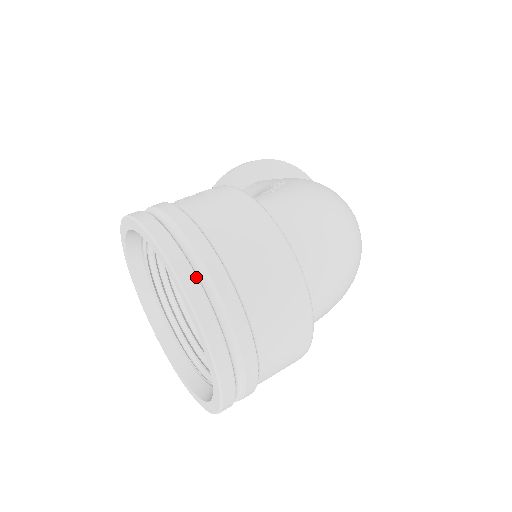
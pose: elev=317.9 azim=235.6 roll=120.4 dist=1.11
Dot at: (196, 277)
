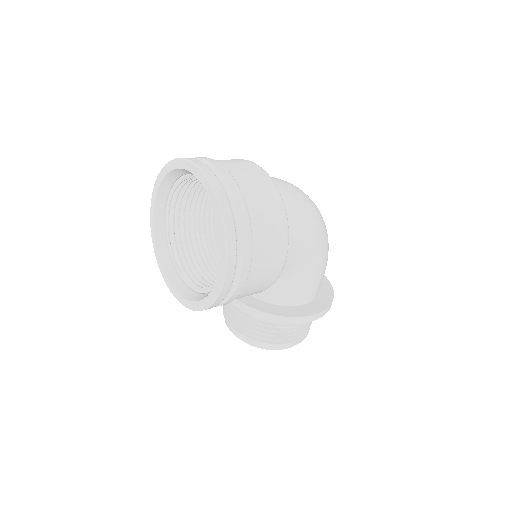
Dot at: occluded
